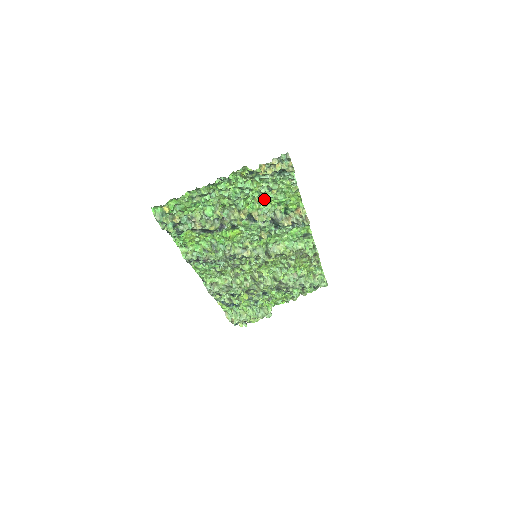
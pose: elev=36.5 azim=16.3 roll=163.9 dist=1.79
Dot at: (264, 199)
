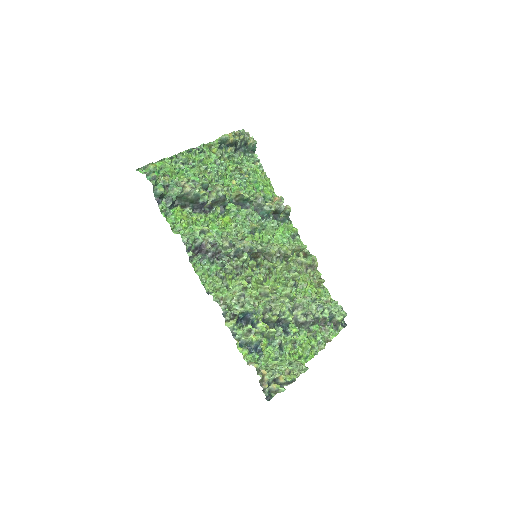
Dot at: (240, 181)
